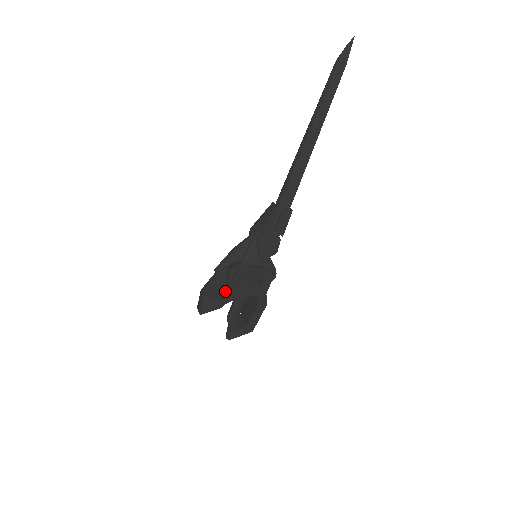
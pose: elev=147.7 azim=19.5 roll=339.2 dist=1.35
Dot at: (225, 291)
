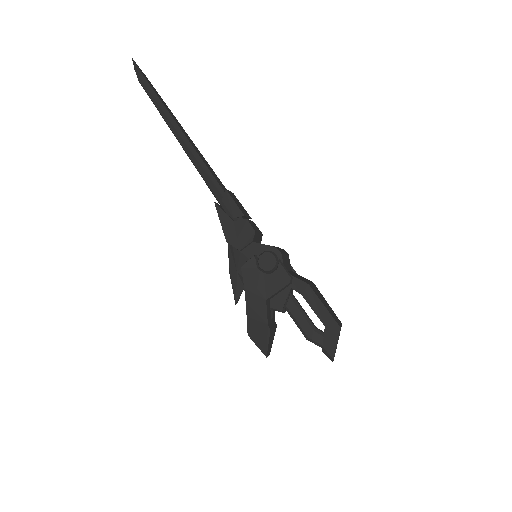
Dot at: (250, 311)
